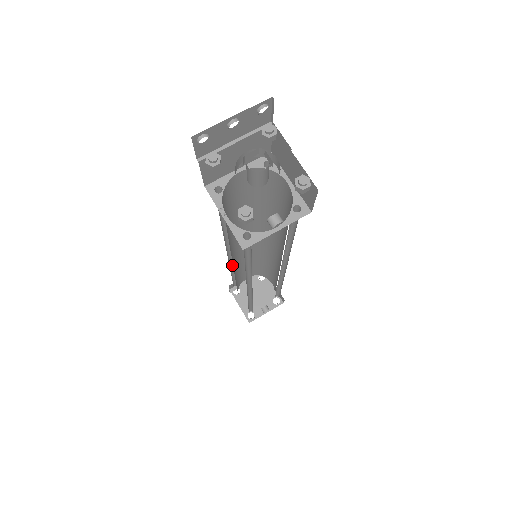
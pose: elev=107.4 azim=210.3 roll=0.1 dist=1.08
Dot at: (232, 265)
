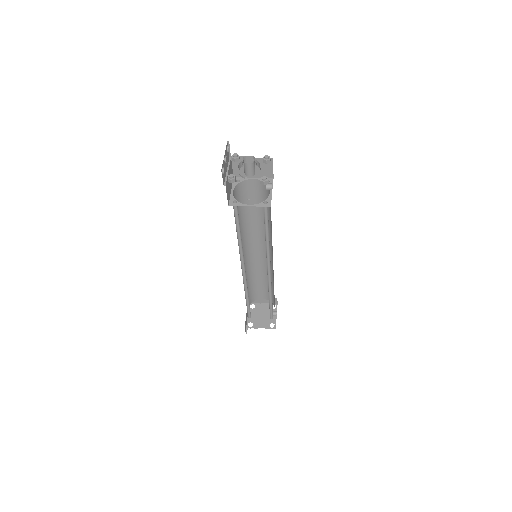
Dot at: (244, 288)
